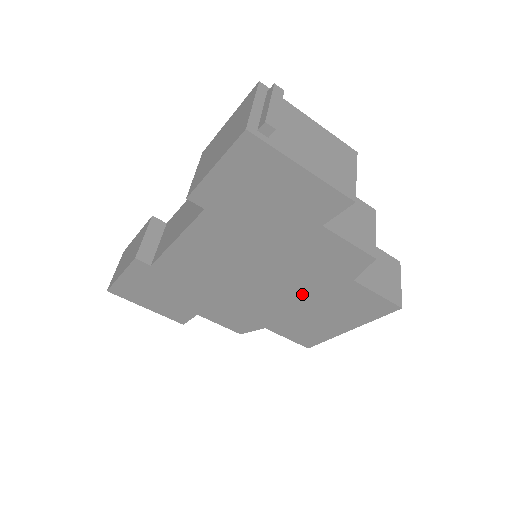
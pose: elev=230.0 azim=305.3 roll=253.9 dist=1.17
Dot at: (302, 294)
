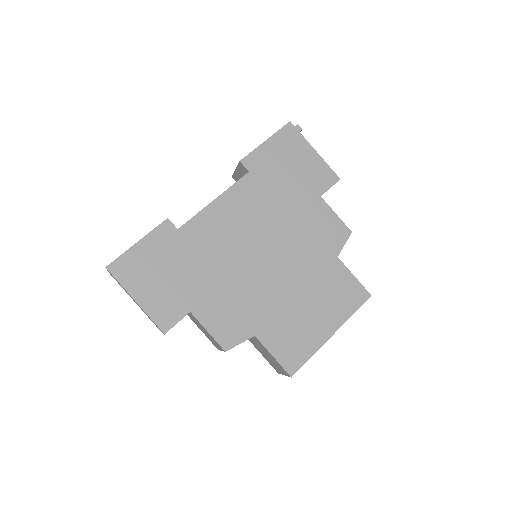
Dot at: (298, 275)
